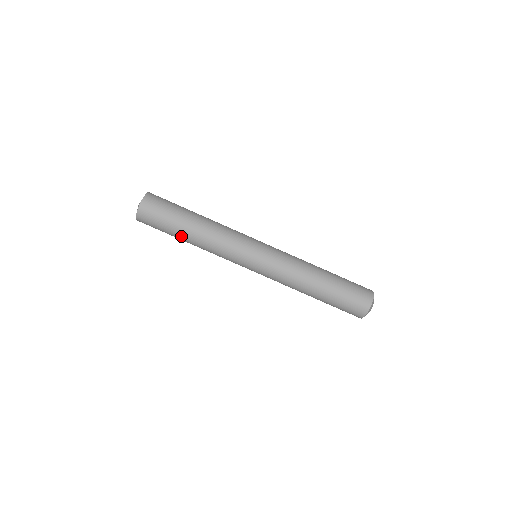
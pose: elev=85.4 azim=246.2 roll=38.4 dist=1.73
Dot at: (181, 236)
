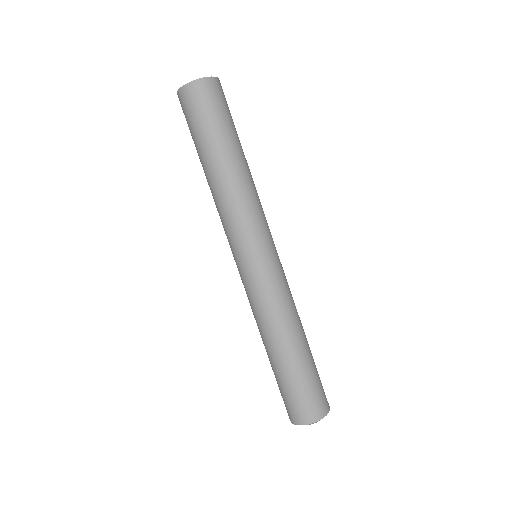
Dot at: (203, 158)
